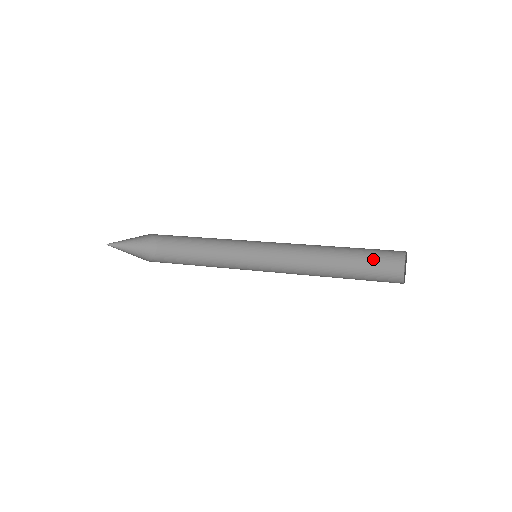
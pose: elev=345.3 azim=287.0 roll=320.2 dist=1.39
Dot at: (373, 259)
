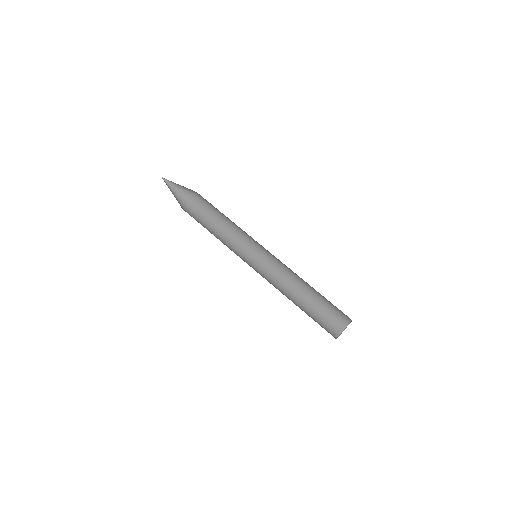
Dot at: (333, 305)
